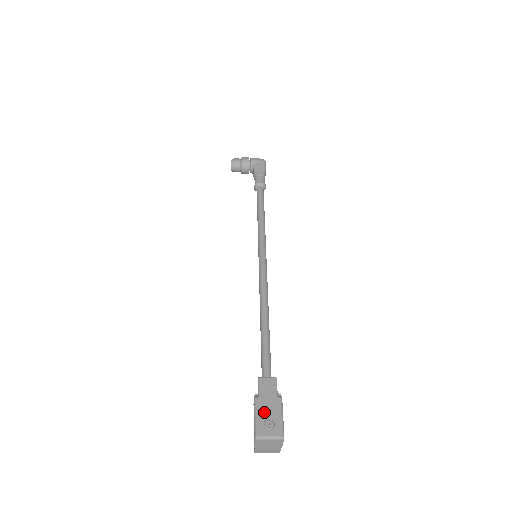
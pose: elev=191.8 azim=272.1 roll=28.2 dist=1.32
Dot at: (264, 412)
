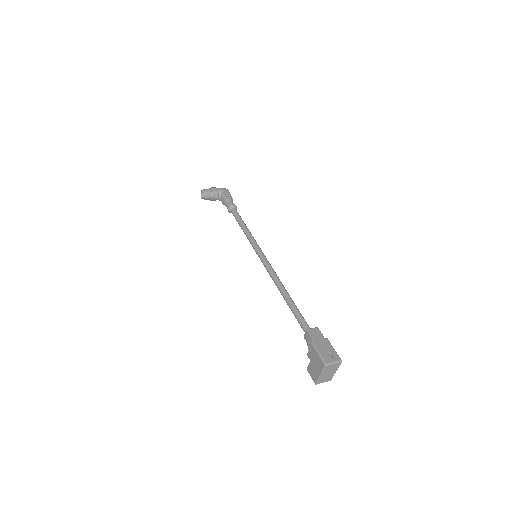
Dot at: (322, 349)
